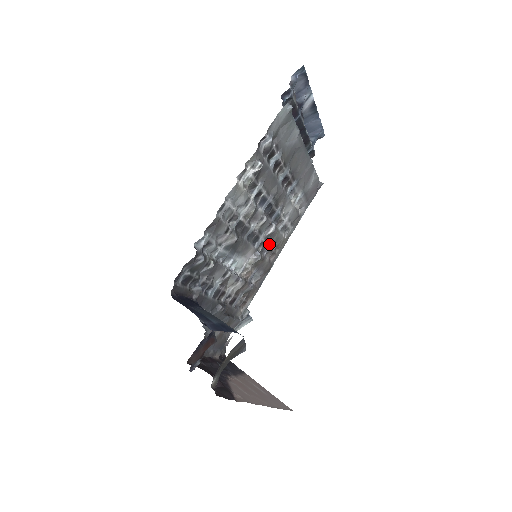
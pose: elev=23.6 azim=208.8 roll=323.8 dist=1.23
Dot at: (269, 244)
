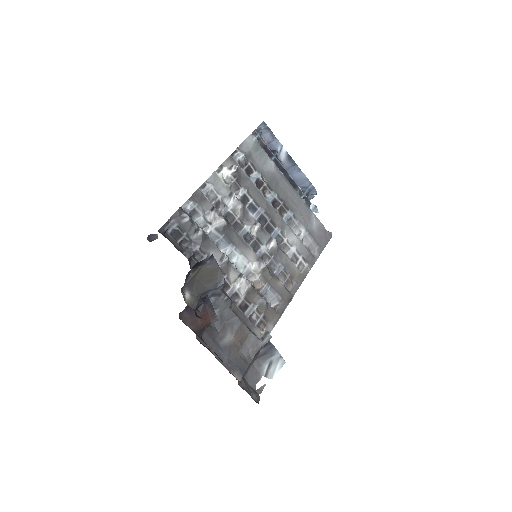
Dot at: (278, 264)
